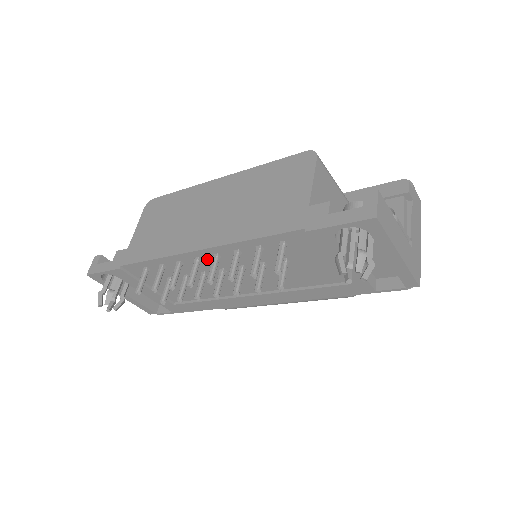
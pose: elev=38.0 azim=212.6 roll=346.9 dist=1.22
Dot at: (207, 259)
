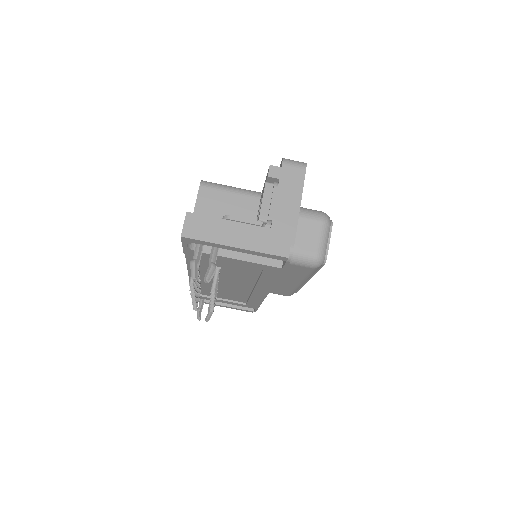
Dot at: (200, 278)
